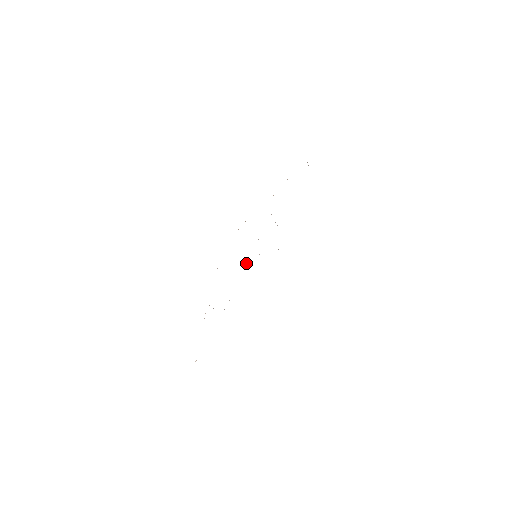
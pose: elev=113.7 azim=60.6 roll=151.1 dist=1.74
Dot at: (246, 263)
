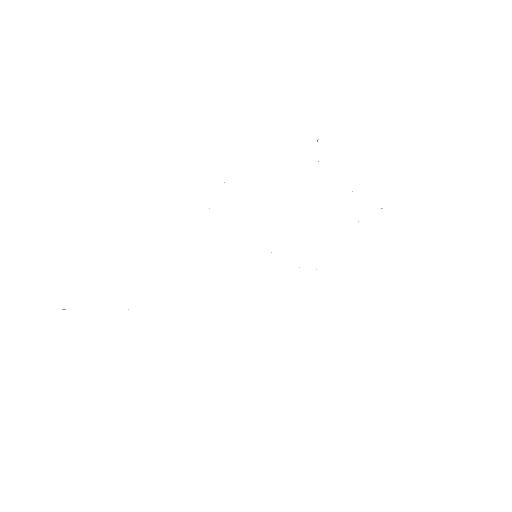
Dot at: occluded
